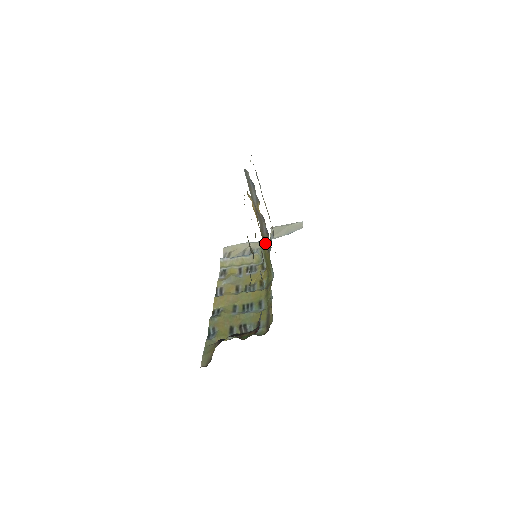
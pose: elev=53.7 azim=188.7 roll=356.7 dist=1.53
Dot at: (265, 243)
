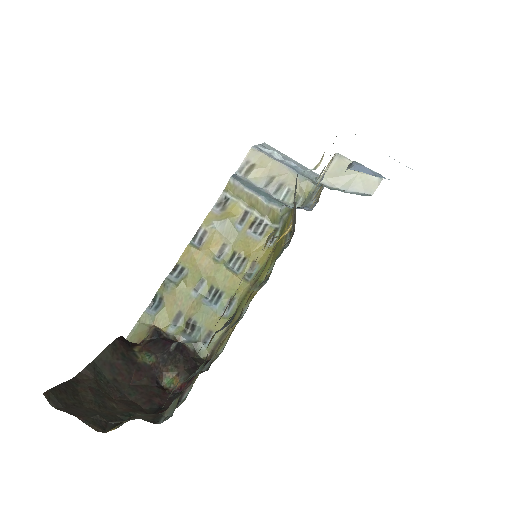
Dot at: occluded
